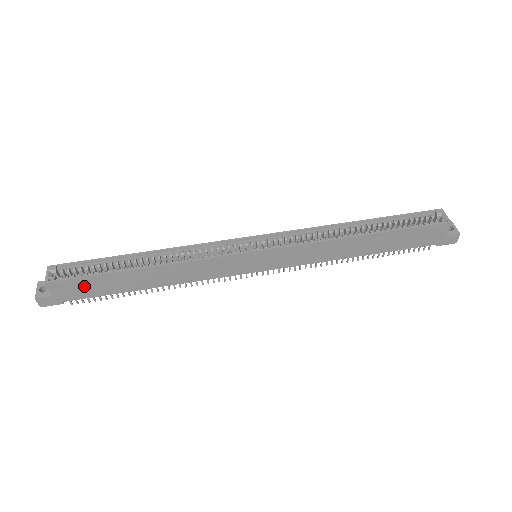
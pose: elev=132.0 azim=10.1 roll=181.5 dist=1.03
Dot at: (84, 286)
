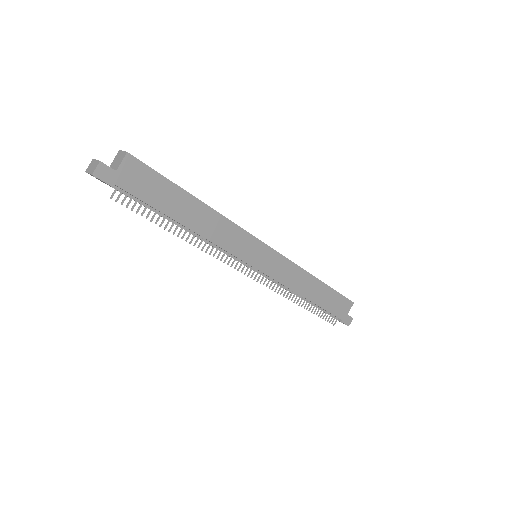
Dot at: (148, 182)
